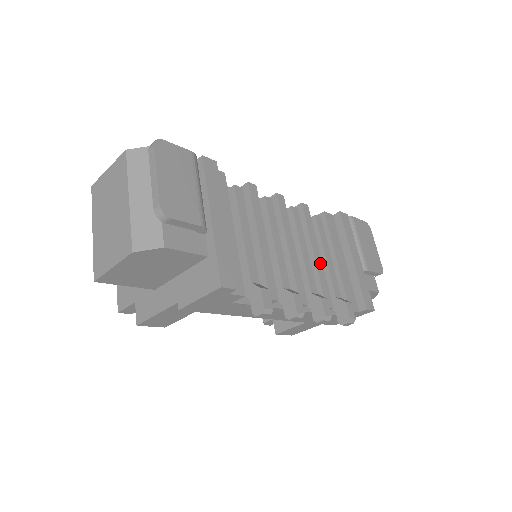
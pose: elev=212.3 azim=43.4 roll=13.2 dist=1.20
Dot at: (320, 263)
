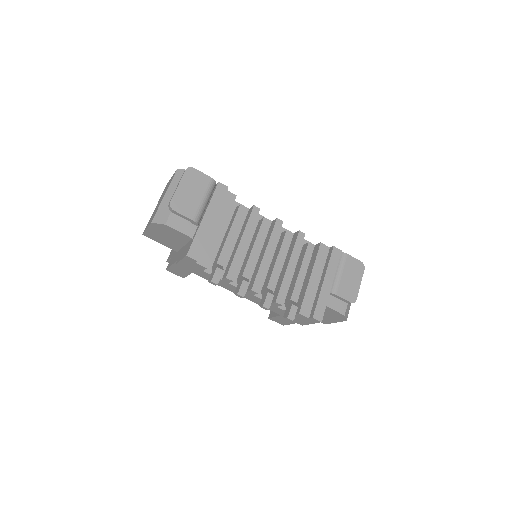
Dot at: (290, 274)
